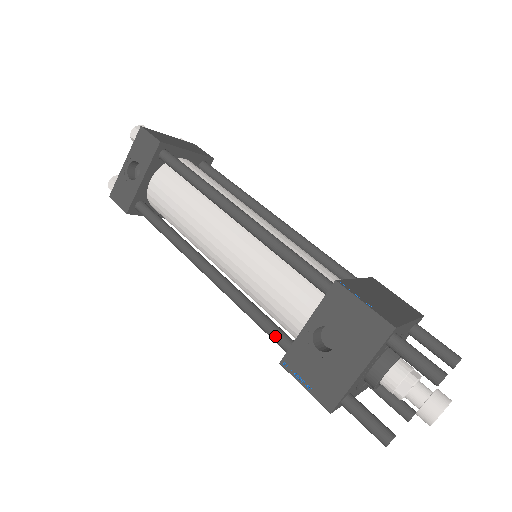
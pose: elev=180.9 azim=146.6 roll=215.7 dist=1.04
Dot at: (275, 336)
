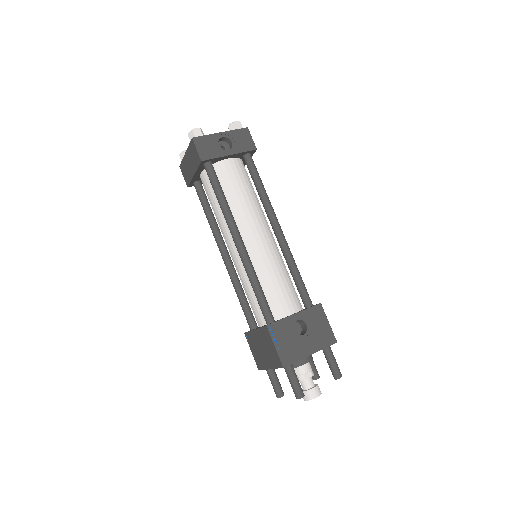
Dot at: (268, 309)
